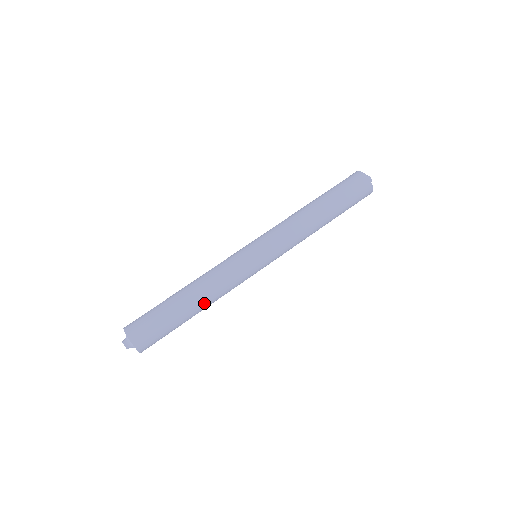
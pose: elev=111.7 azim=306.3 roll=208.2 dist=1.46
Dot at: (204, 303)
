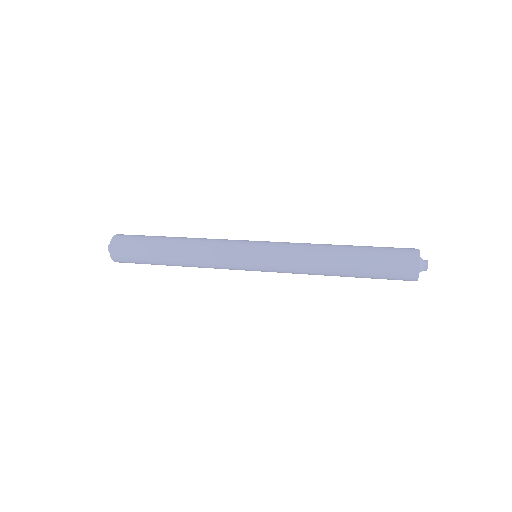
Dot at: (182, 245)
